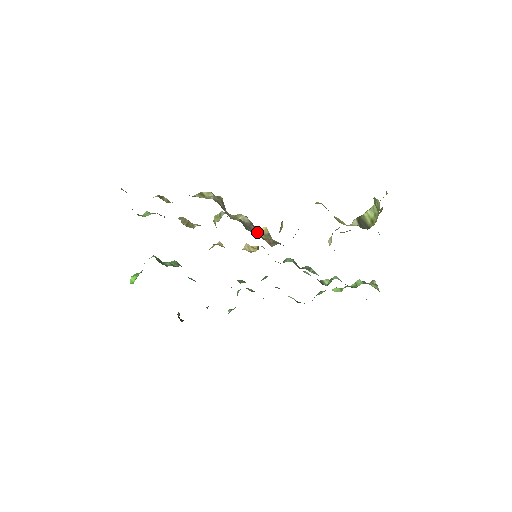
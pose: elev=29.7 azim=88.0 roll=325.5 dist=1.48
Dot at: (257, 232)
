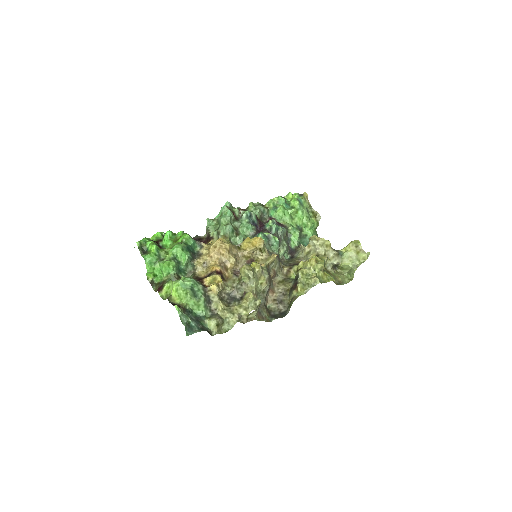
Dot at: occluded
